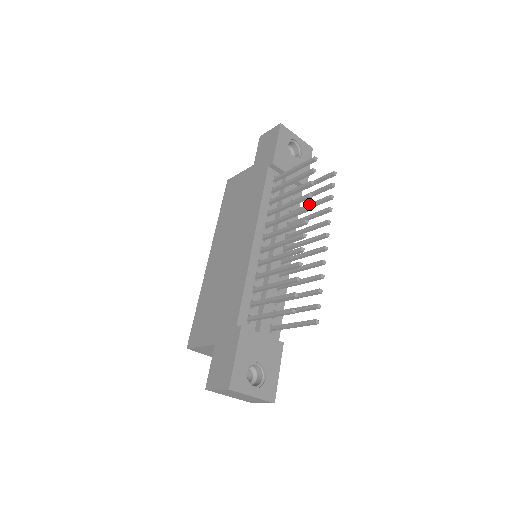
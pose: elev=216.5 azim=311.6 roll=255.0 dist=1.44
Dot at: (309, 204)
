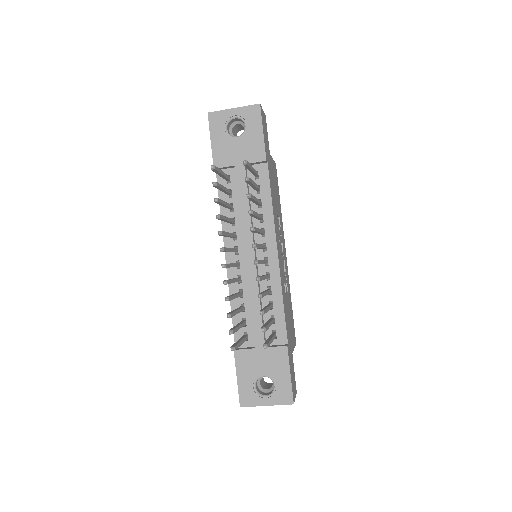
Dot at: occluded
